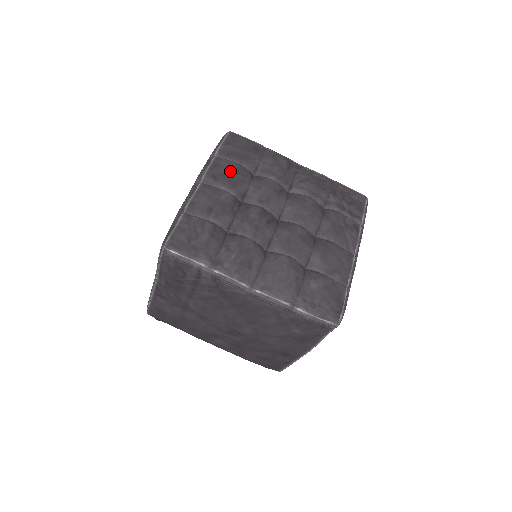
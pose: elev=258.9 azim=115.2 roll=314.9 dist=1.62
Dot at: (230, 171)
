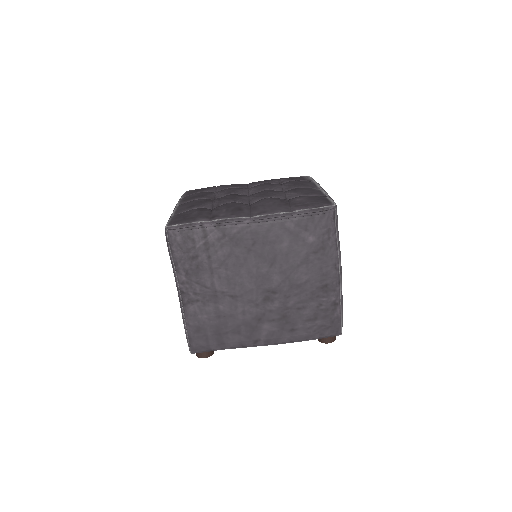
Dot at: (196, 195)
